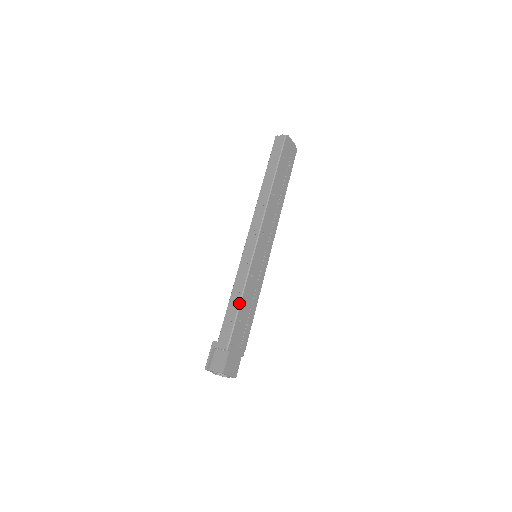
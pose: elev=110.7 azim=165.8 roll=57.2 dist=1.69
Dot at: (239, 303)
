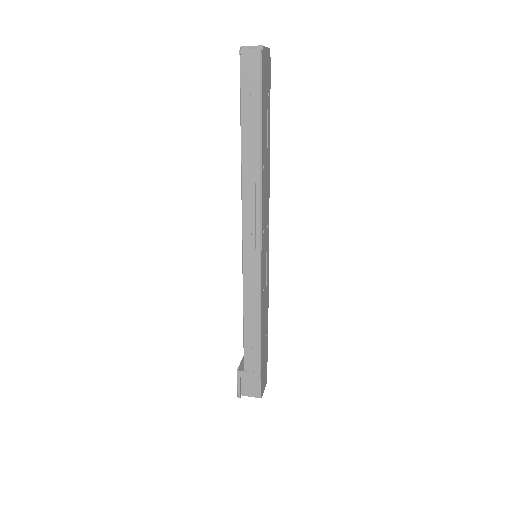
Dot at: (260, 331)
